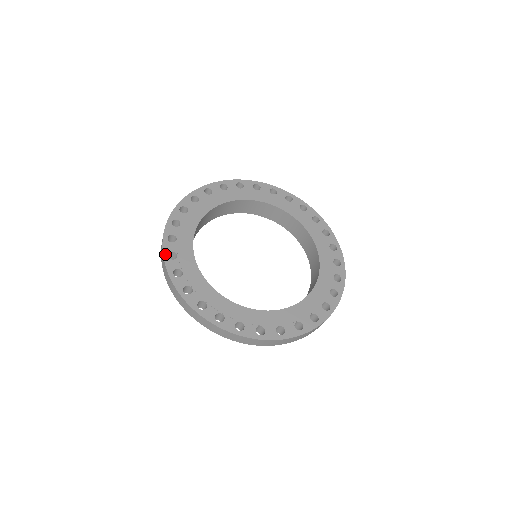
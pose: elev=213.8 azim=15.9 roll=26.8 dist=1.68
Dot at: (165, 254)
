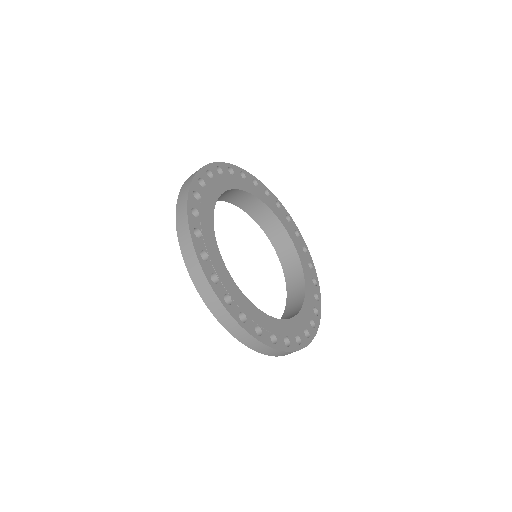
Dot at: (239, 322)
